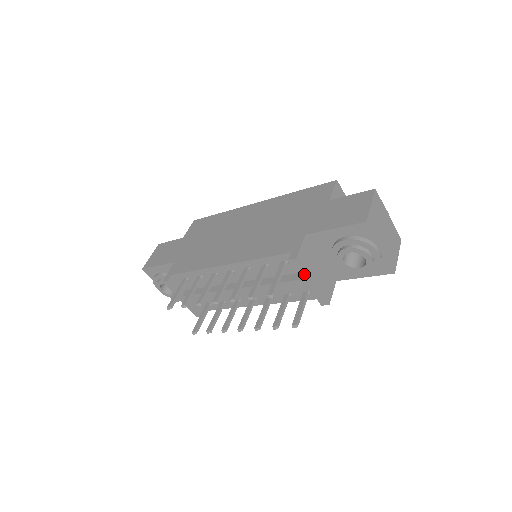
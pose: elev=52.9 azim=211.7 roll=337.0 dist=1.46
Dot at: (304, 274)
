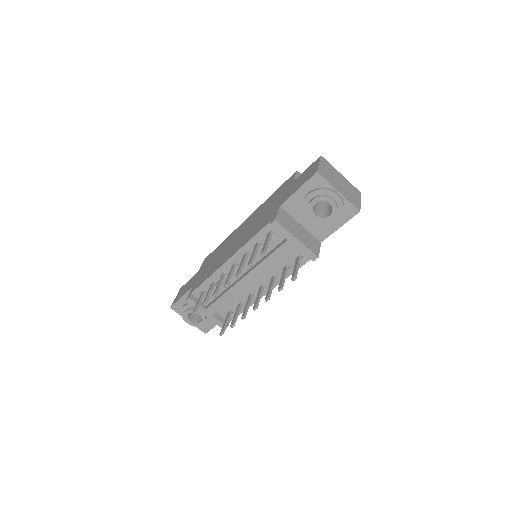
Dot at: (287, 233)
